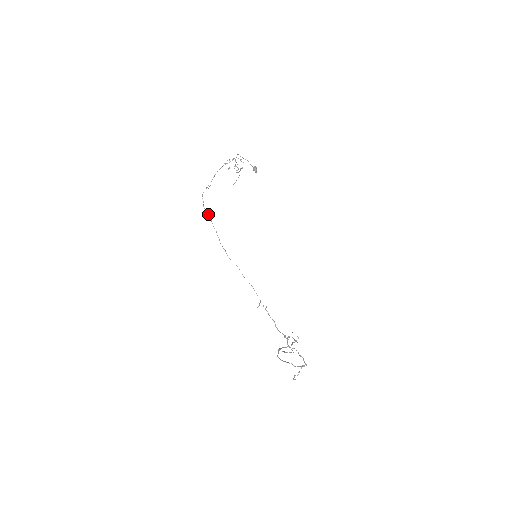
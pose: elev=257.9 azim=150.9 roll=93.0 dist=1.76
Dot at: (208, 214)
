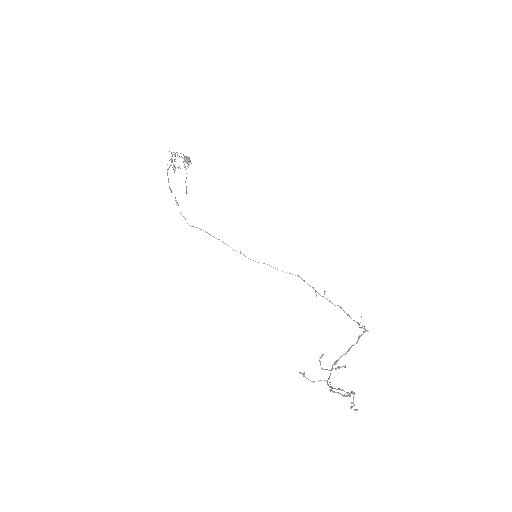
Dot at: occluded
